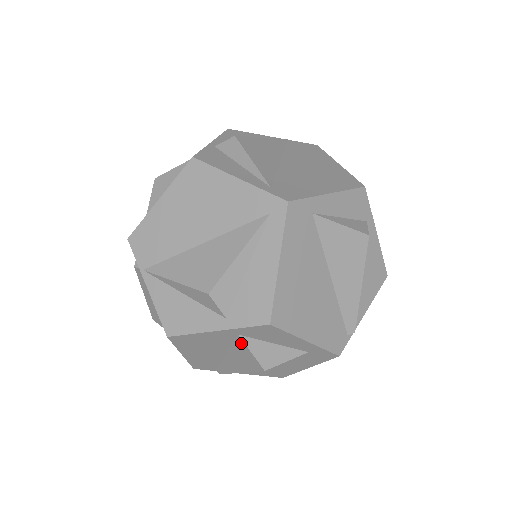
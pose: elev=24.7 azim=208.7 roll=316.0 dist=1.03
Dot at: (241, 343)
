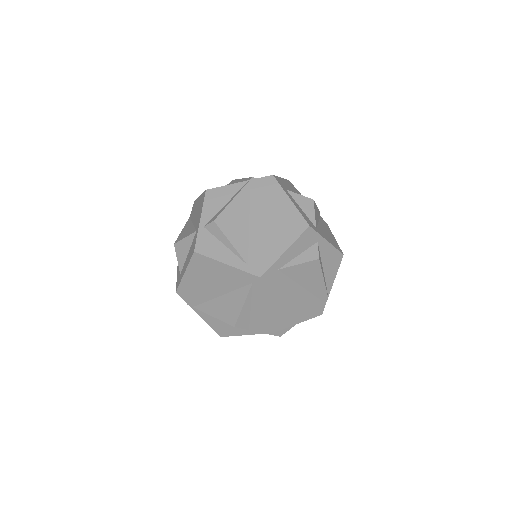
Dot at: occluded
